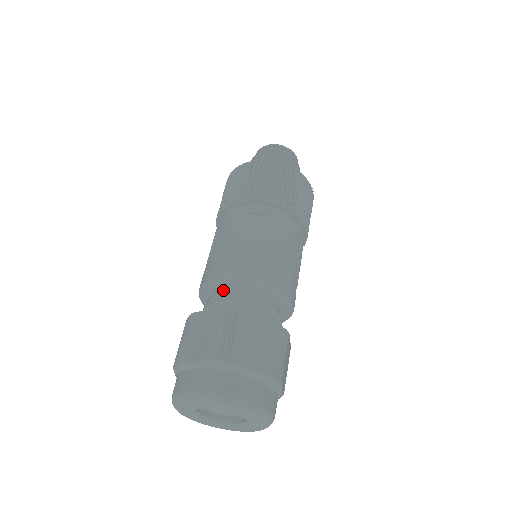
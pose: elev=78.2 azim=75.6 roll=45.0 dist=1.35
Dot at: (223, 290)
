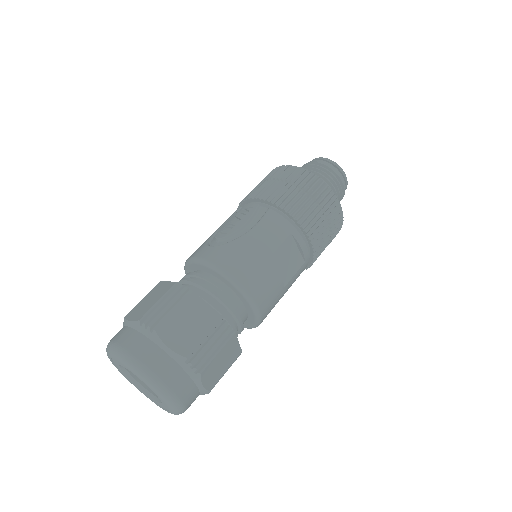
Dot at: (226, 287)
